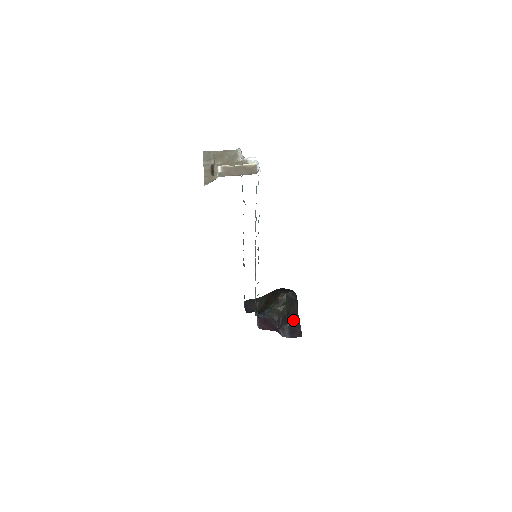
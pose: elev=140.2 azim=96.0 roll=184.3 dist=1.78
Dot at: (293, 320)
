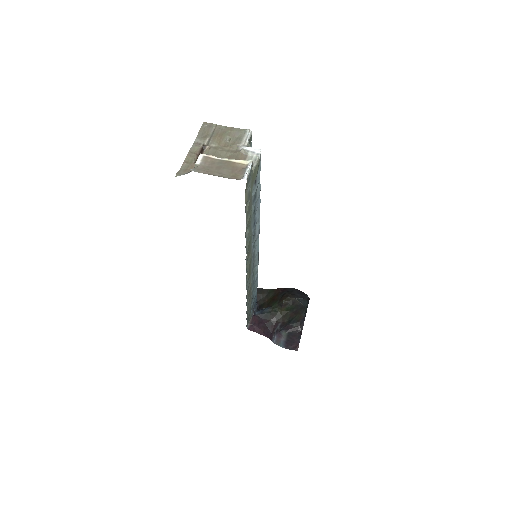
Dot at: (295, 328)
